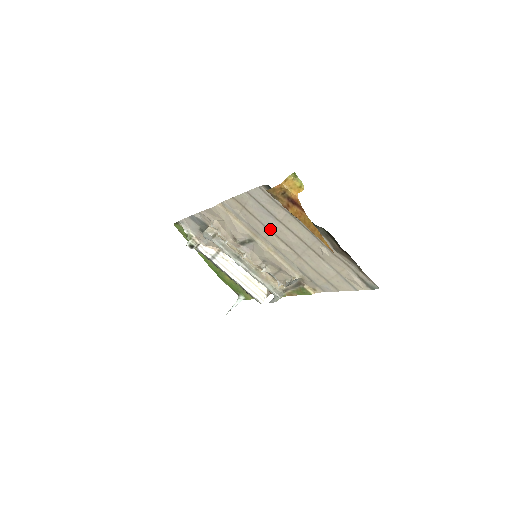
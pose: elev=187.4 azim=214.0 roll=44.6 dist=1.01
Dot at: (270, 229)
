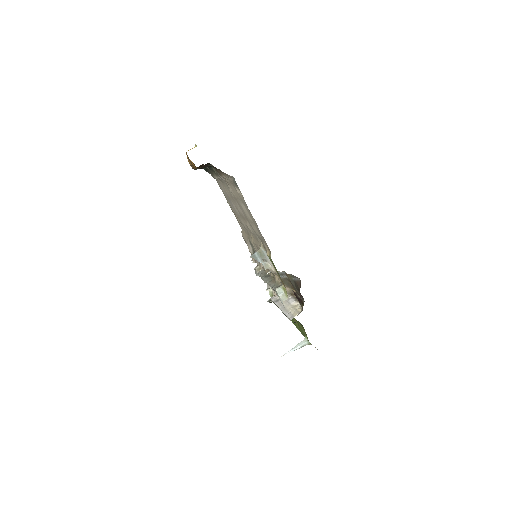
Dot at: (239, 215)
